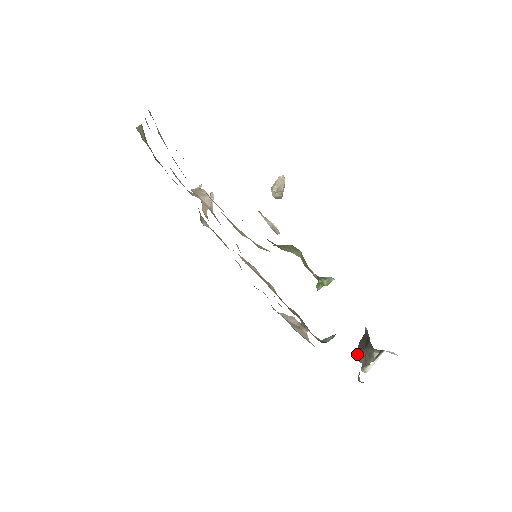
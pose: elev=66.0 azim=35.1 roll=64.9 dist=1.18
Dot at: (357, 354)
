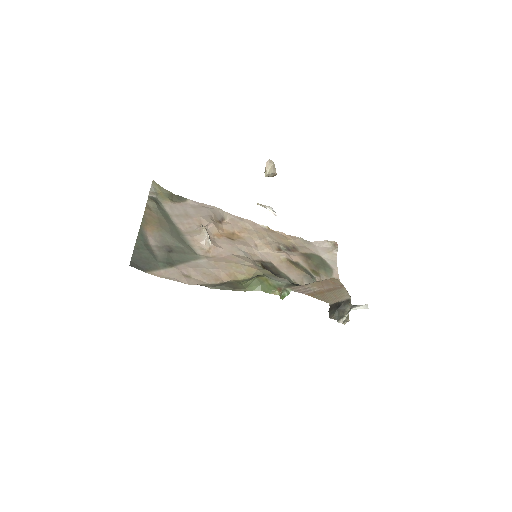
Dot at: (330, 316)
